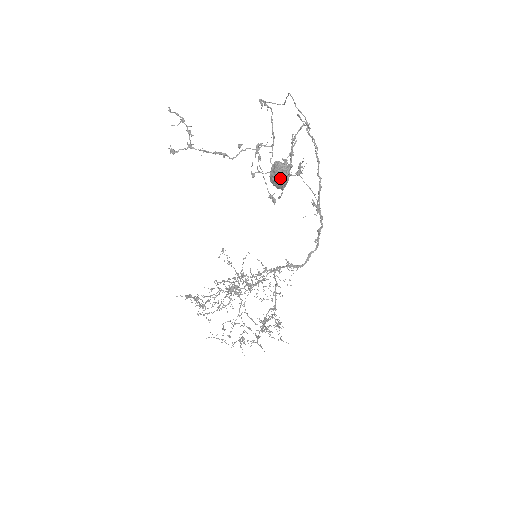
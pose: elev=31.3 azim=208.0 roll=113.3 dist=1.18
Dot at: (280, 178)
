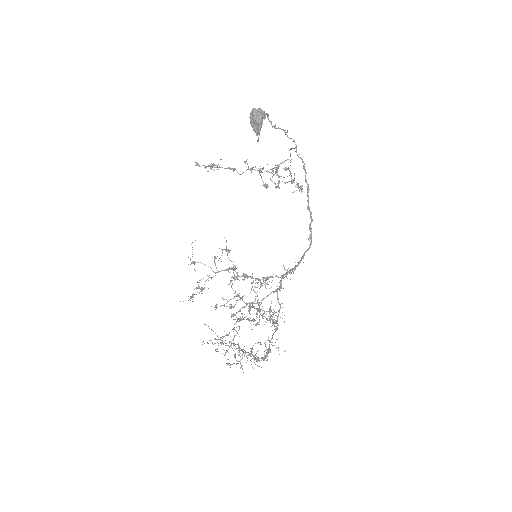
Dot at: (256, 116)
